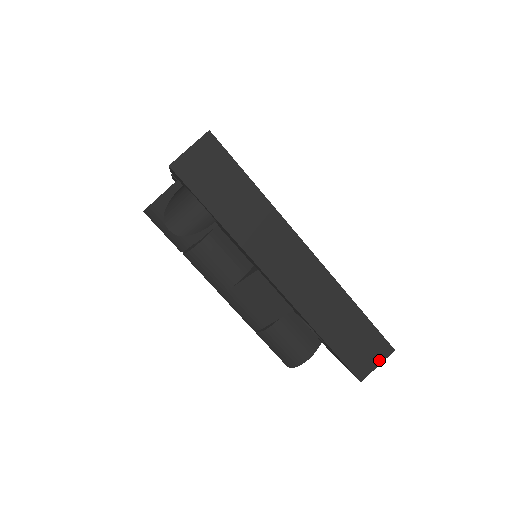
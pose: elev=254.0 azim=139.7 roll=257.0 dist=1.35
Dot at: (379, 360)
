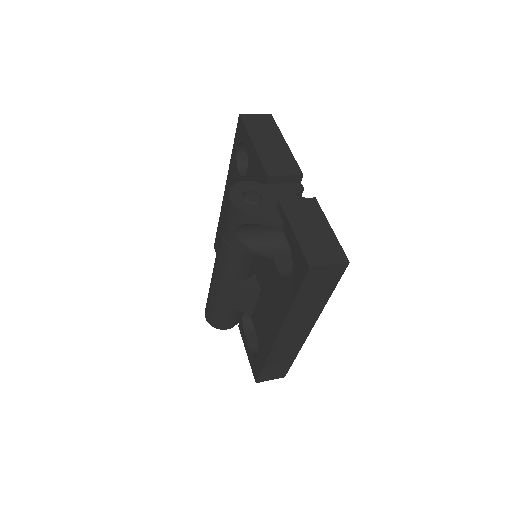
Dot at: (274, 378)
